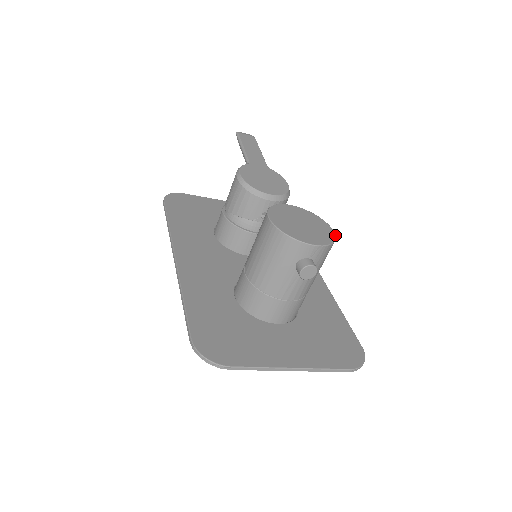
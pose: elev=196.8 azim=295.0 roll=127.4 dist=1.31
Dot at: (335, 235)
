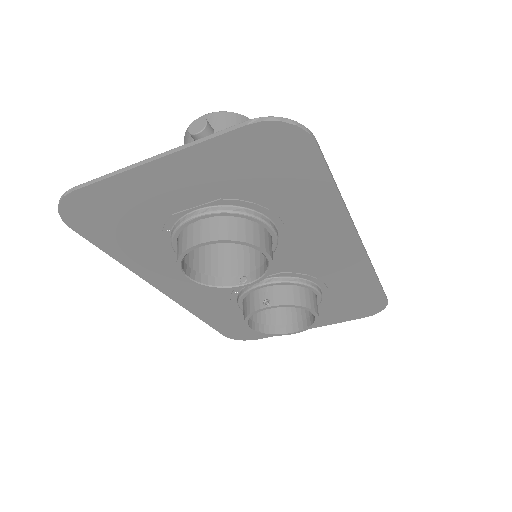
Dot at: occluded
